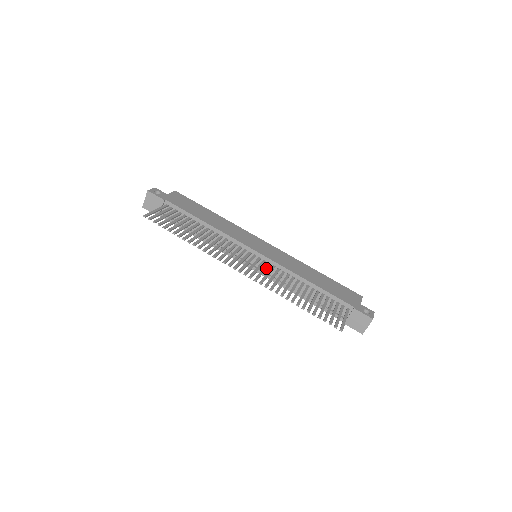
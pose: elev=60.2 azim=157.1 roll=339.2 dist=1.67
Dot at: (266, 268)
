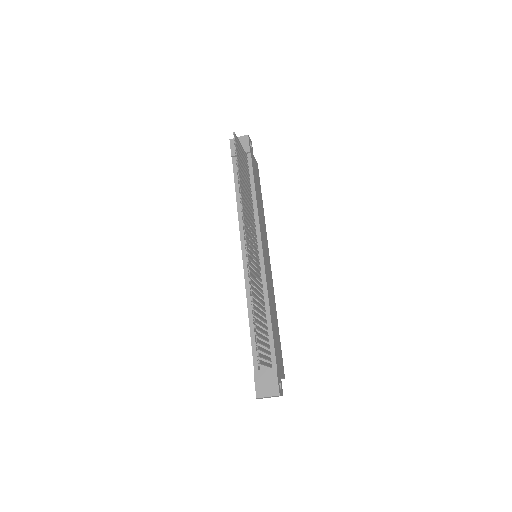
Dot at: (257, 265)
